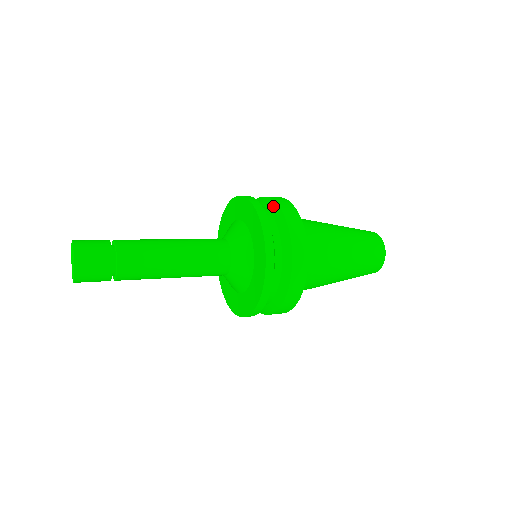
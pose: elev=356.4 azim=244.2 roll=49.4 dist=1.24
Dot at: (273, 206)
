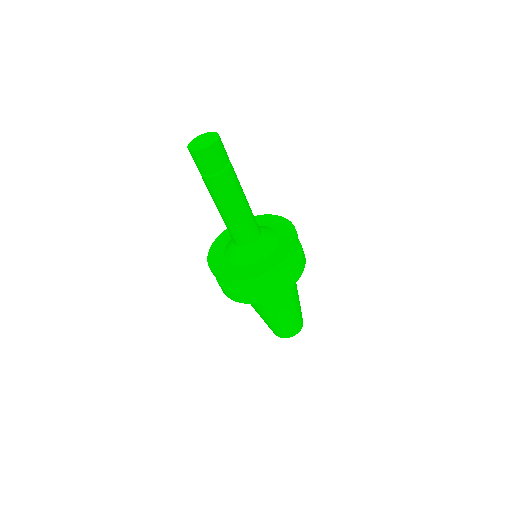
Dot at: occluded
